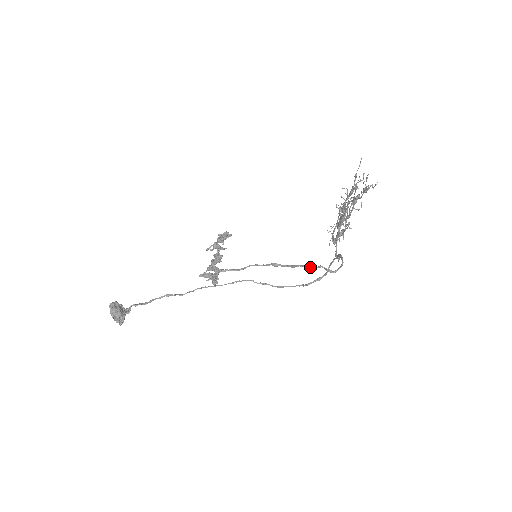
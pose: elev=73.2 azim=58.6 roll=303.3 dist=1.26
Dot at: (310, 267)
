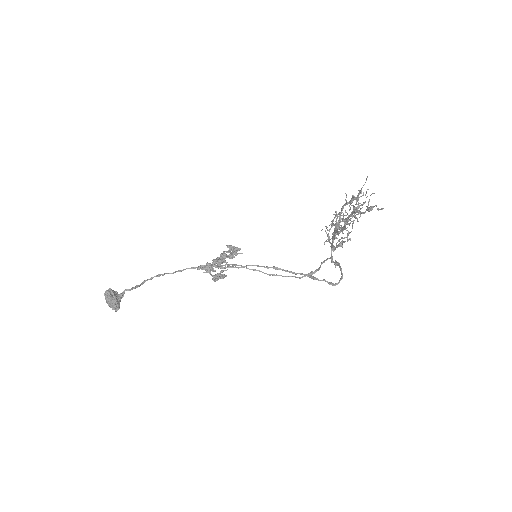
Dot at: (313, 278)
